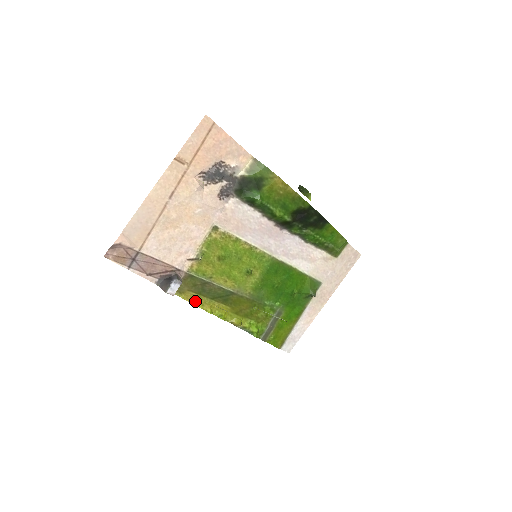
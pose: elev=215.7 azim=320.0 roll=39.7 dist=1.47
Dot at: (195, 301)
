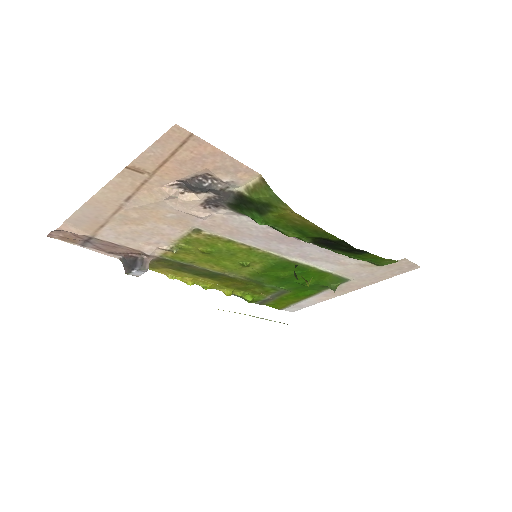
Dot at: (172, 274)
